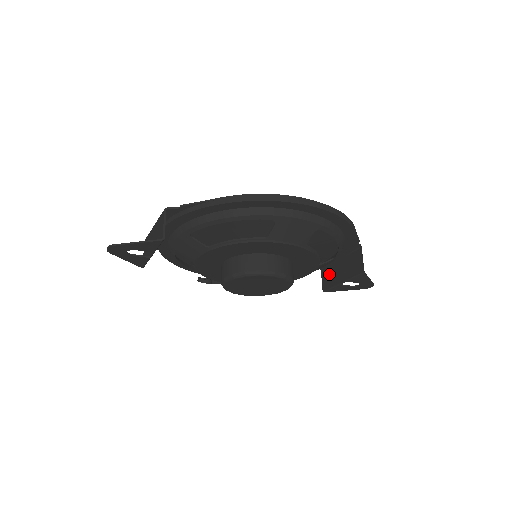
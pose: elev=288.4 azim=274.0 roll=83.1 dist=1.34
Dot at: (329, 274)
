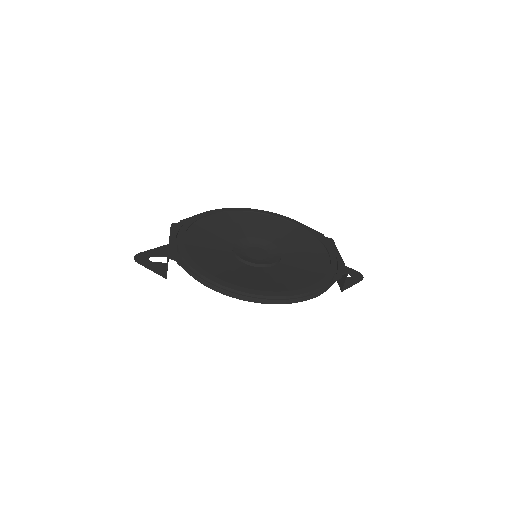
Dot at: occluded
